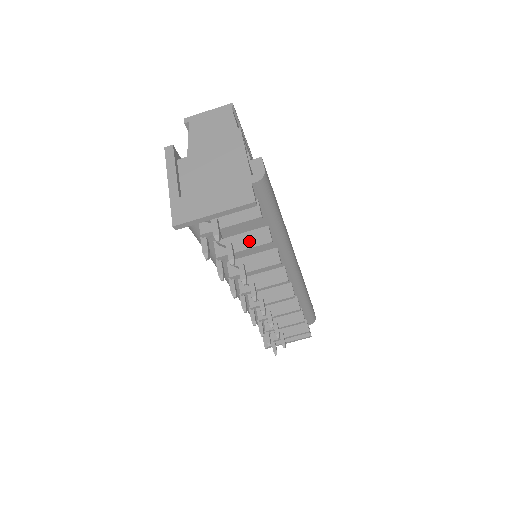
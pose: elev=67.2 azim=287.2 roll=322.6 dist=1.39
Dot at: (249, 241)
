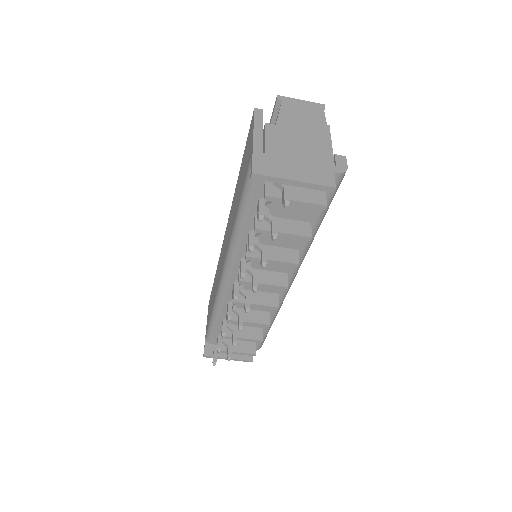
Dot at: (290, 228)
